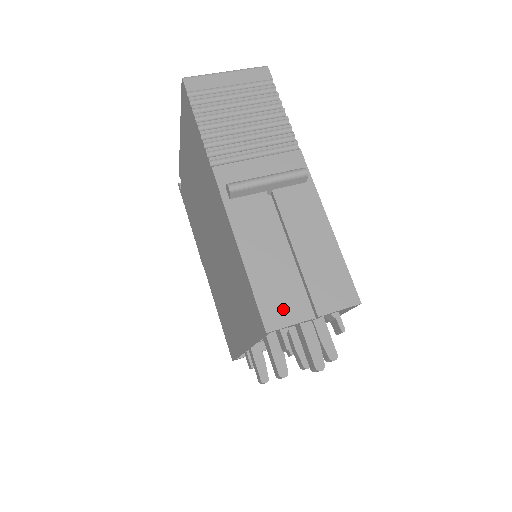
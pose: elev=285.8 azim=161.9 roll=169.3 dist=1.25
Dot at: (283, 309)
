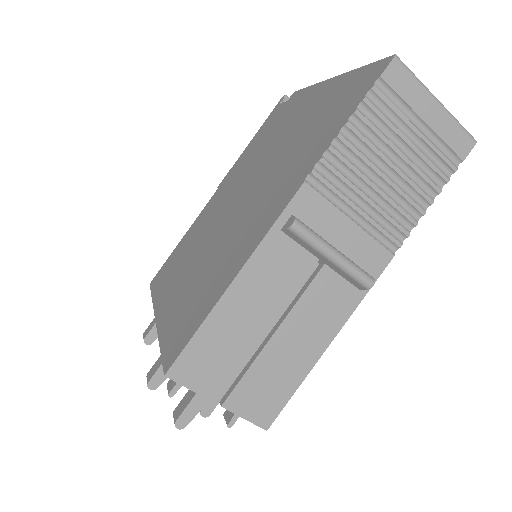
Dot at: (202, 371)
